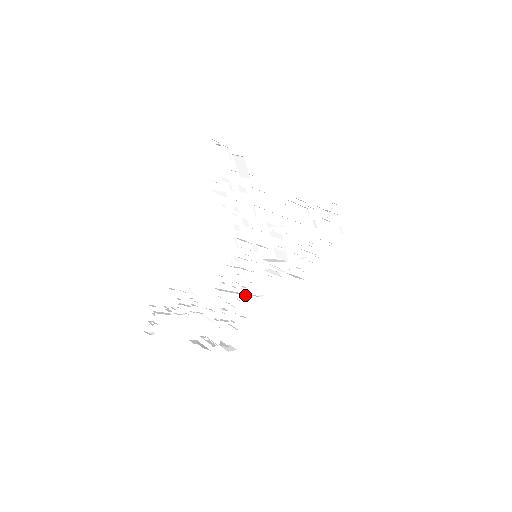
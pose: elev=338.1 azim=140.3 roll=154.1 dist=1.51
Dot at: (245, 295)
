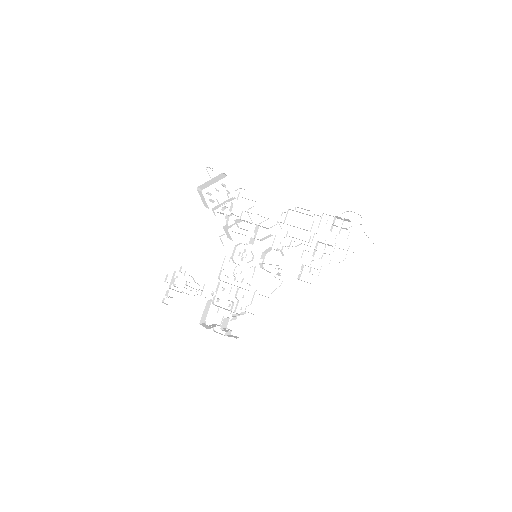
Dot at: (247, 290)
